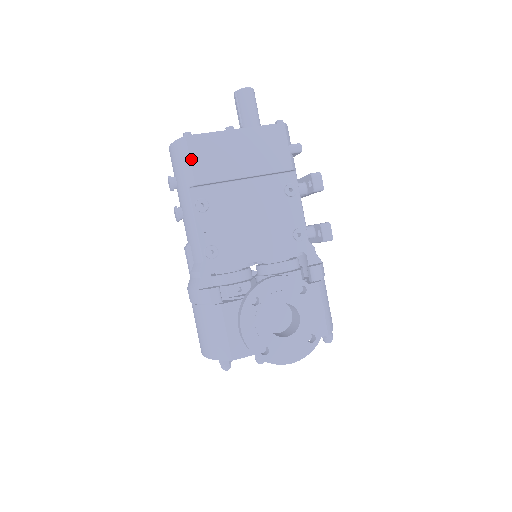
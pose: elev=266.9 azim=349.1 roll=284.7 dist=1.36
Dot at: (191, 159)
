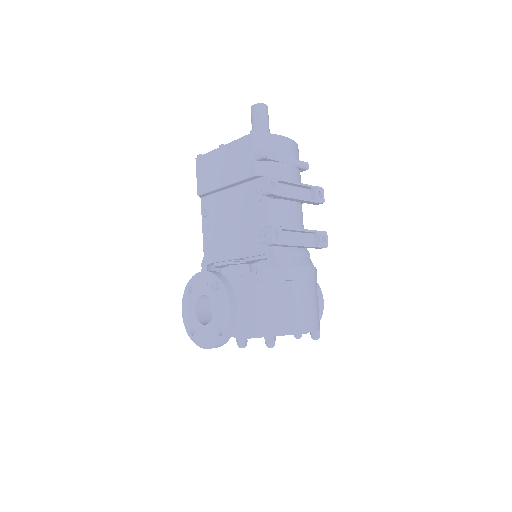
Dot at: (197, 176)
